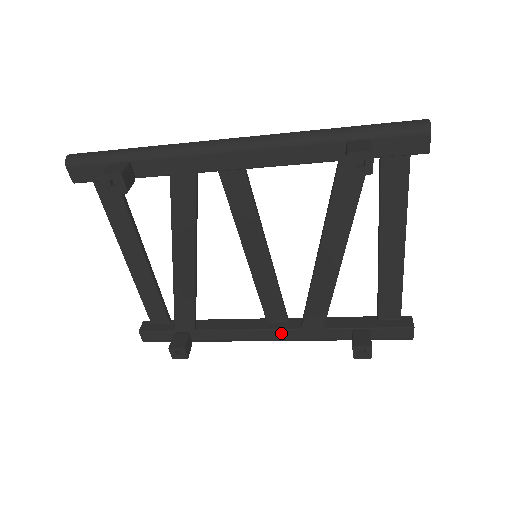
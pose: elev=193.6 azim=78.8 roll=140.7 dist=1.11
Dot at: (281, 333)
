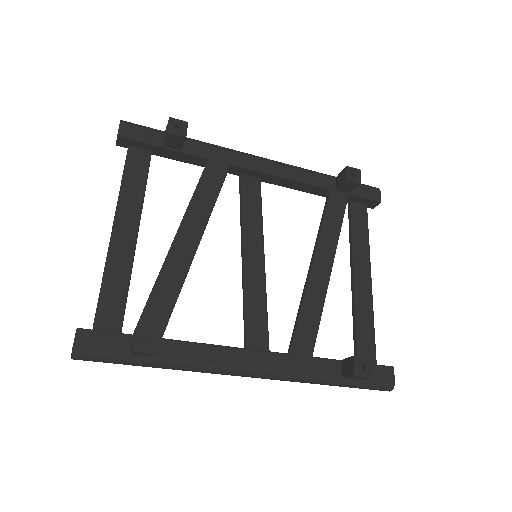
Dot at: (267, 357)
